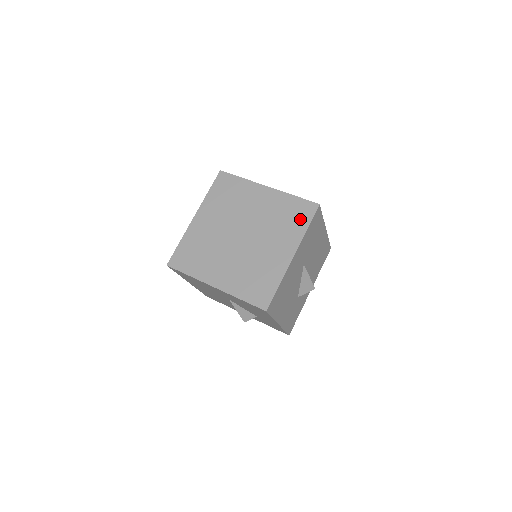
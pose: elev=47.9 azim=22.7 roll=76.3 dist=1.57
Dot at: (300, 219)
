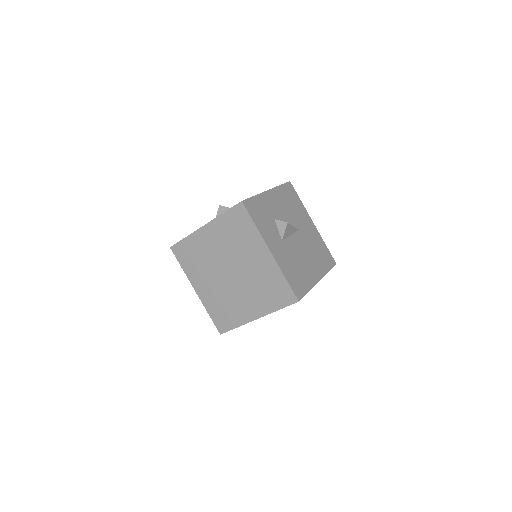
Dot at: (277, 299)
